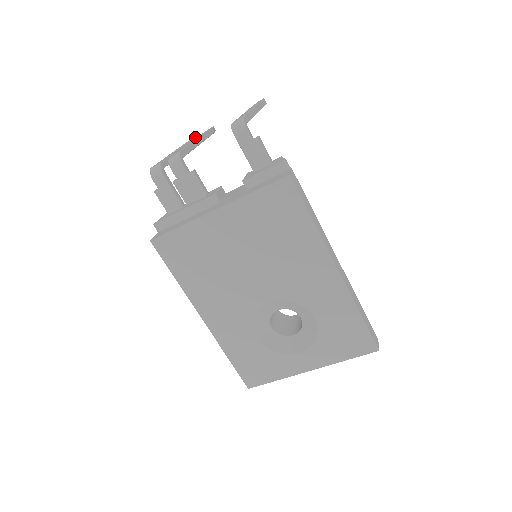
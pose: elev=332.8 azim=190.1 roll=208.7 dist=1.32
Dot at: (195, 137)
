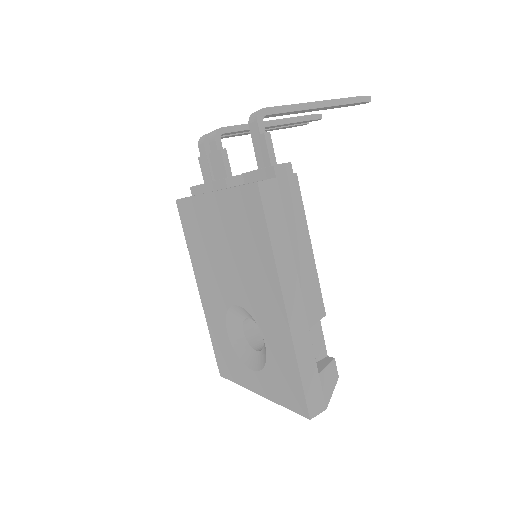
Dot at: occluded
